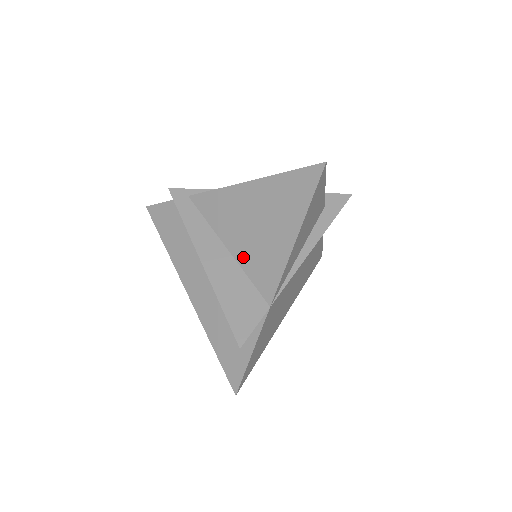
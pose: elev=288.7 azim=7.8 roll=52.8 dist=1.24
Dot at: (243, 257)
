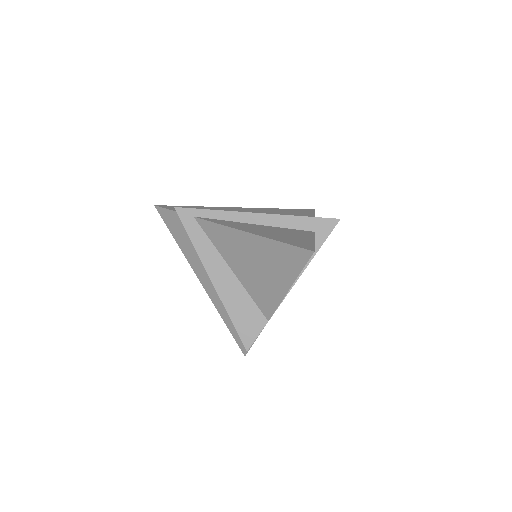
Dot at: (246, 282)
